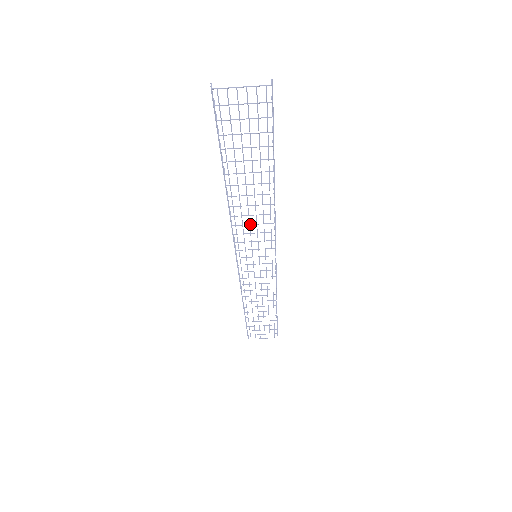
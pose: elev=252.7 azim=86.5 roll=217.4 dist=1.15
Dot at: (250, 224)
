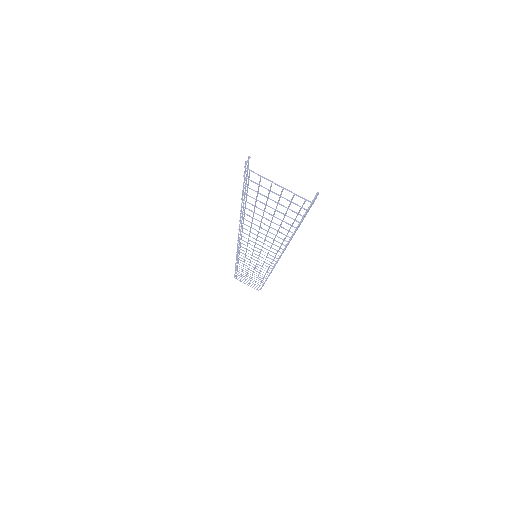
Dot at: (256, 243)
